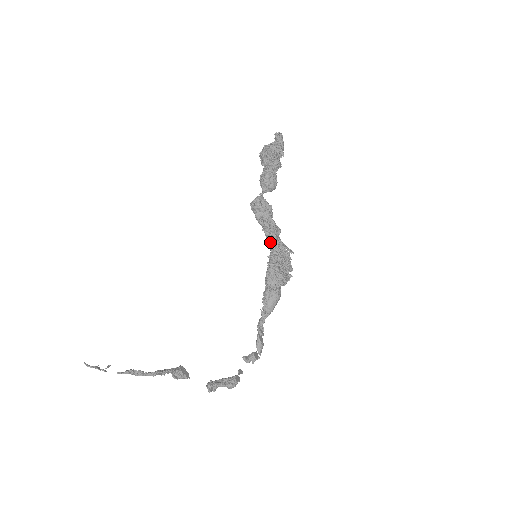
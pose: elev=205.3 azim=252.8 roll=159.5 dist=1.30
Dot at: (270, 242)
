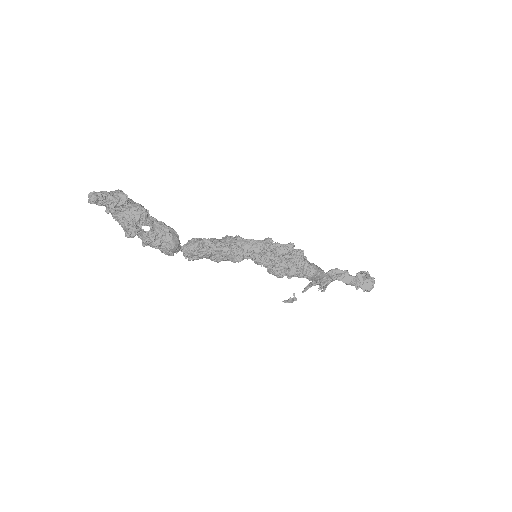
Dot at: (246, 257)
